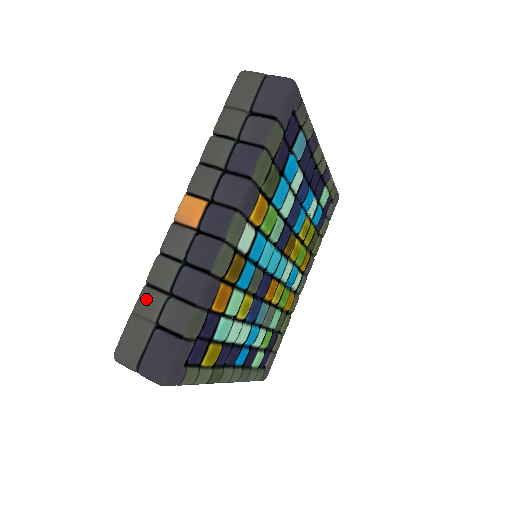
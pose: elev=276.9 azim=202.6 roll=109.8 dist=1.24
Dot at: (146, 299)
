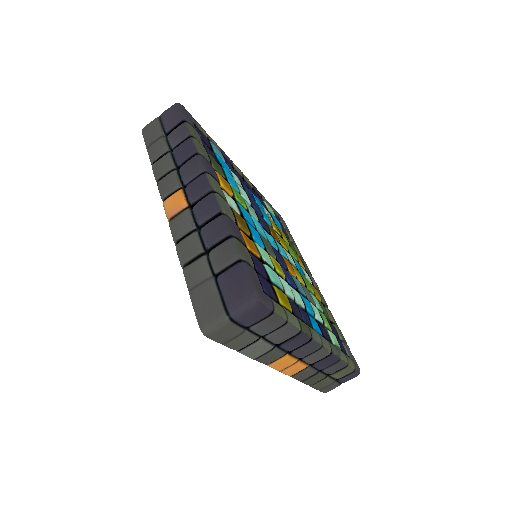
Dot at: (192, 272)
